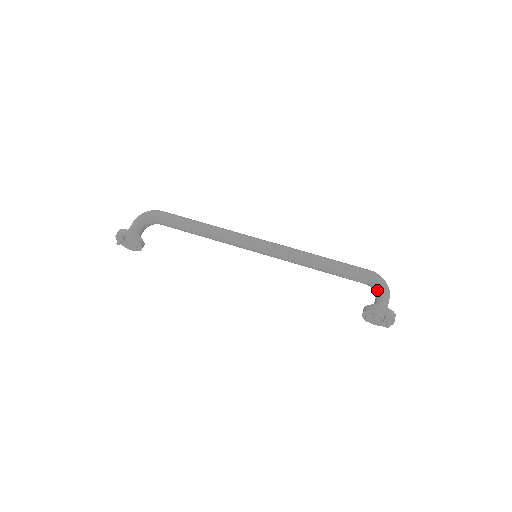
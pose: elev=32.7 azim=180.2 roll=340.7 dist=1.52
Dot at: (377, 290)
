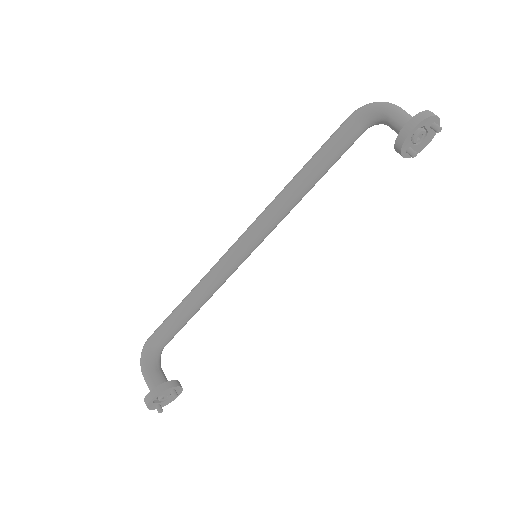
Dot at: (380, 120)
